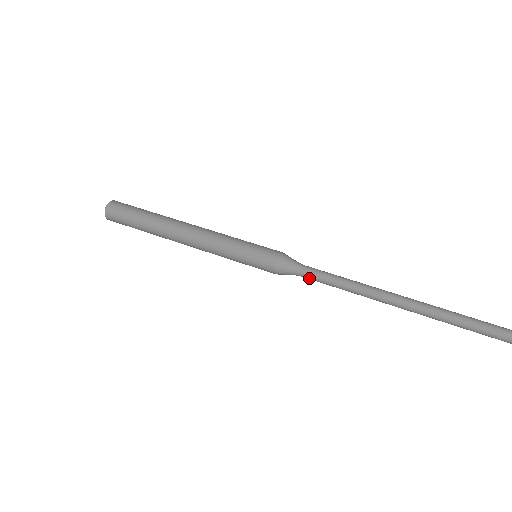
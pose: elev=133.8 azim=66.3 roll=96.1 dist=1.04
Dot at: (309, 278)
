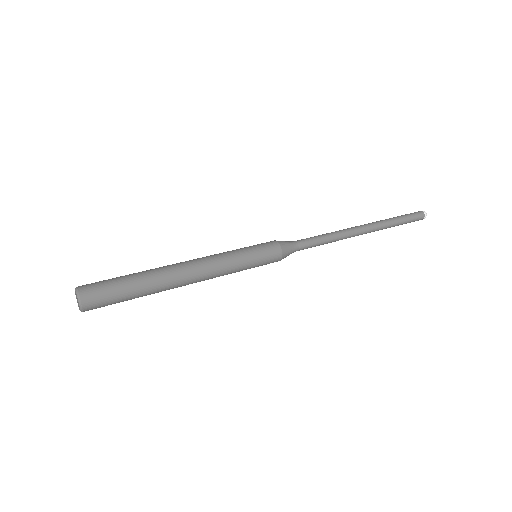
Dot at: (303, 249)
